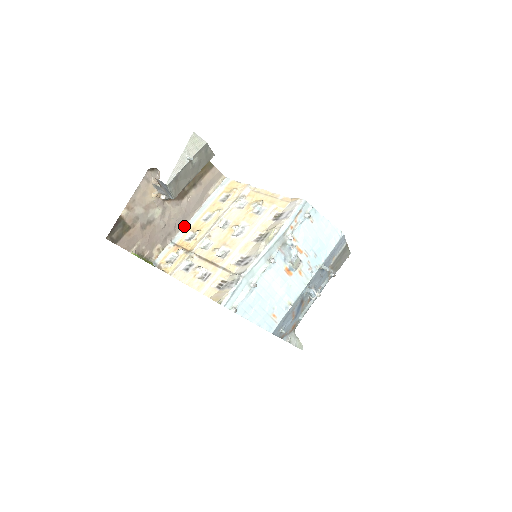
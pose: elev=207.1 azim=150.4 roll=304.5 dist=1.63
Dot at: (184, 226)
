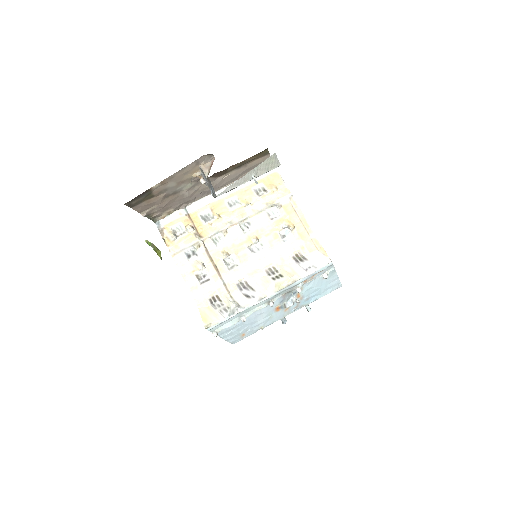
Dot at: (205, 197)
